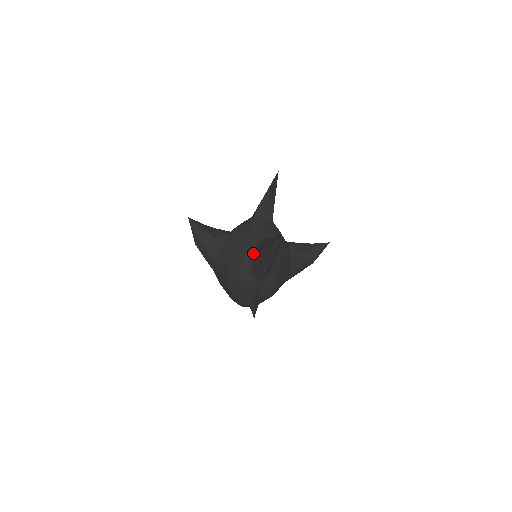
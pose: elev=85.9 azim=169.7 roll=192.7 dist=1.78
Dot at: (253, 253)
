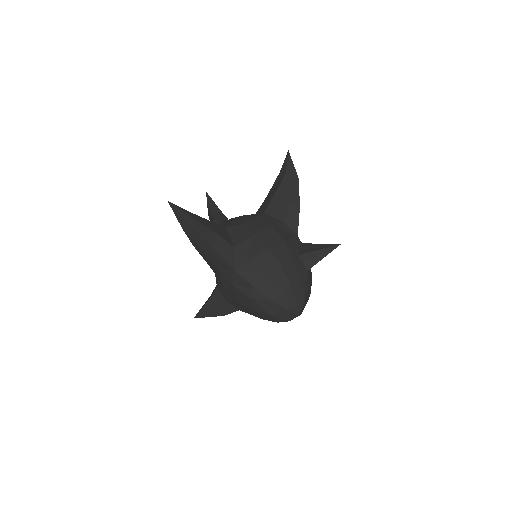
Dot at: (267, 209)
